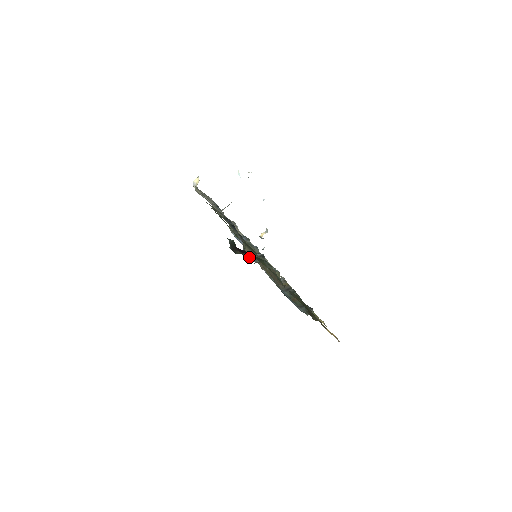
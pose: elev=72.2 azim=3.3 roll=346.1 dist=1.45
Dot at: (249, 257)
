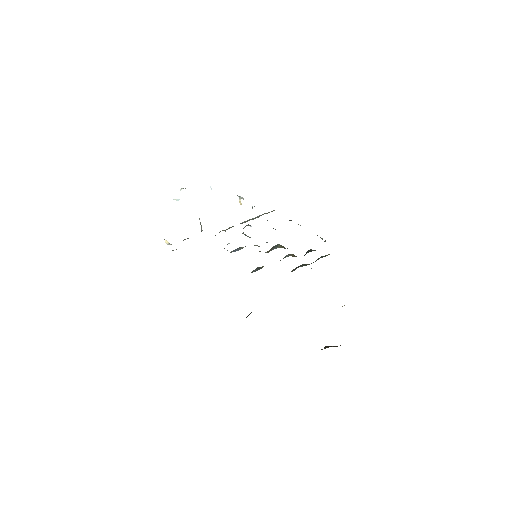
Dot at: occluded
